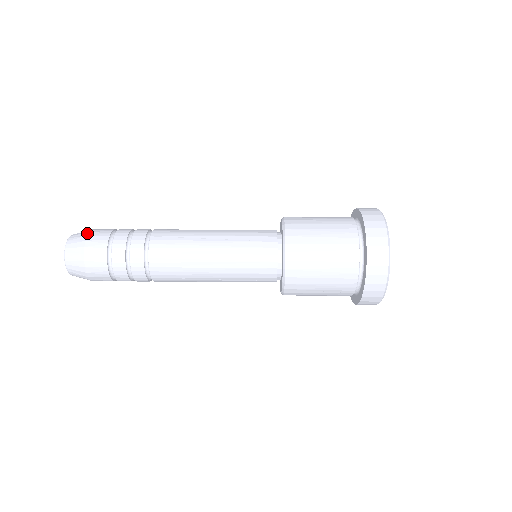
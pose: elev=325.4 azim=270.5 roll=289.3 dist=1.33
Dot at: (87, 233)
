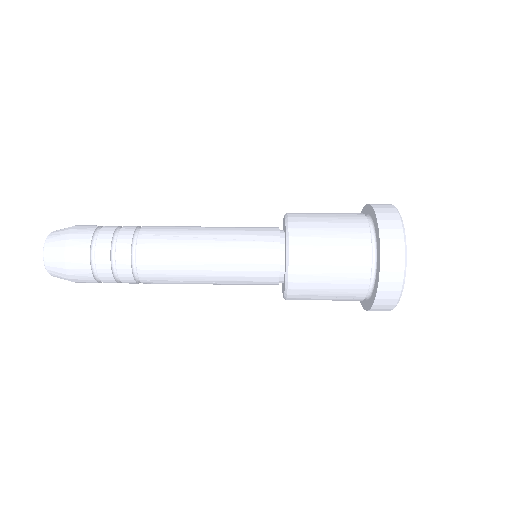
Dot at: (68, 230)
